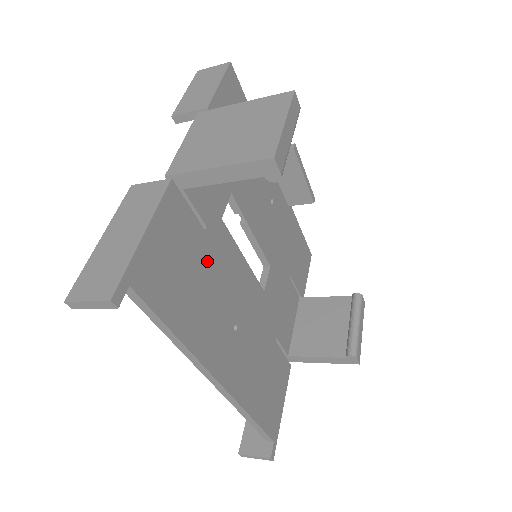
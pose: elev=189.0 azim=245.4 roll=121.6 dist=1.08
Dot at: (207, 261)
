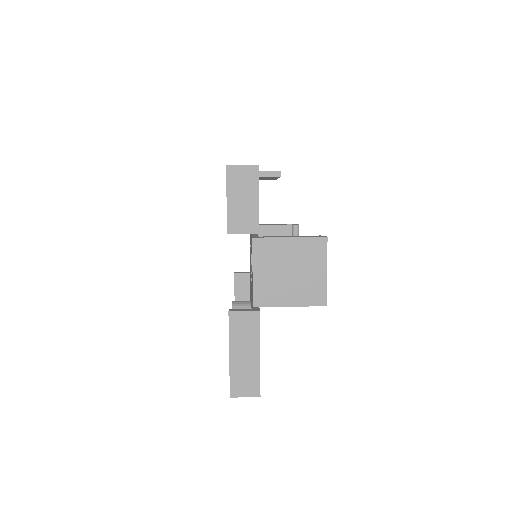
Dot at: occluded
